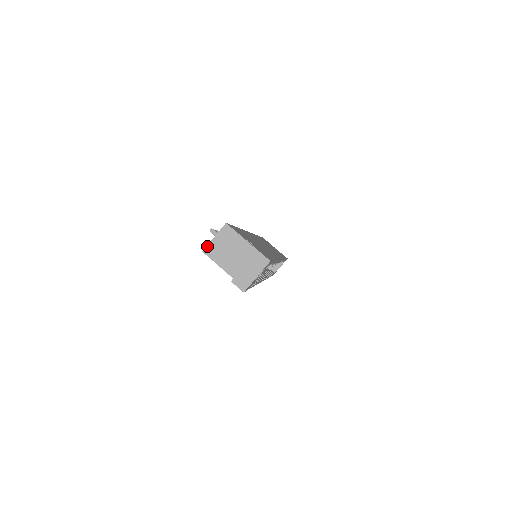
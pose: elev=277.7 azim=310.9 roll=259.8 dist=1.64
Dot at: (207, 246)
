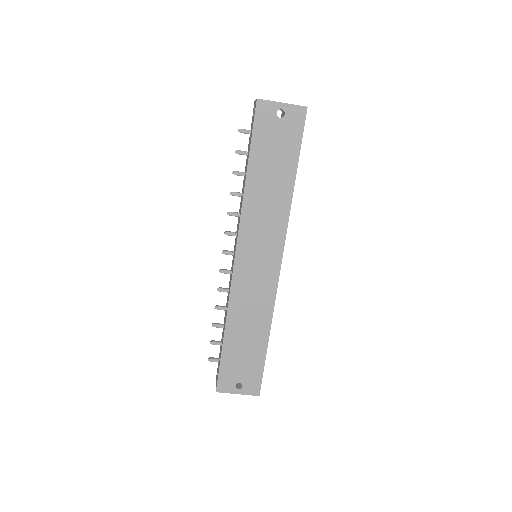
Dot at: occluded
